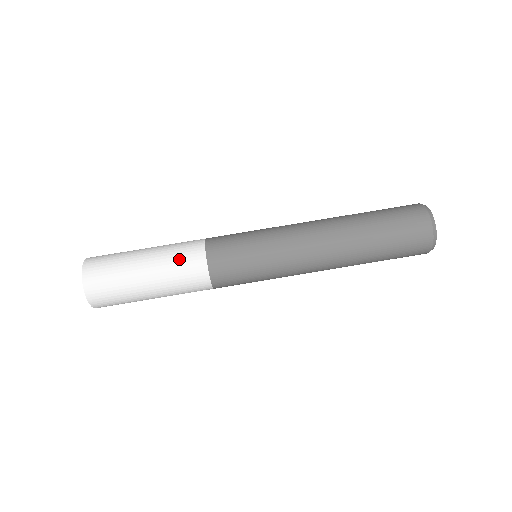
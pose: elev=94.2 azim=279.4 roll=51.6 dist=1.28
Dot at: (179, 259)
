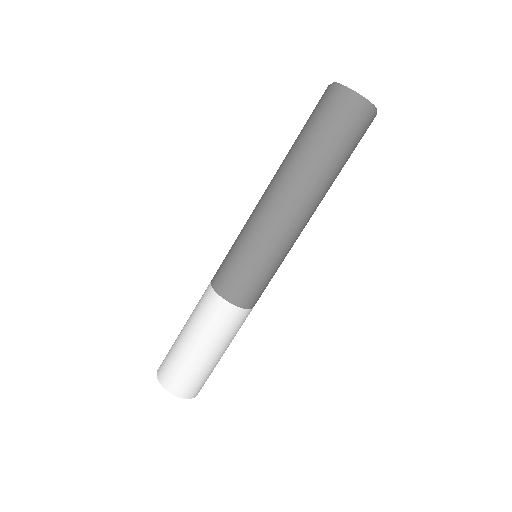
Dot at: (228, 329)
